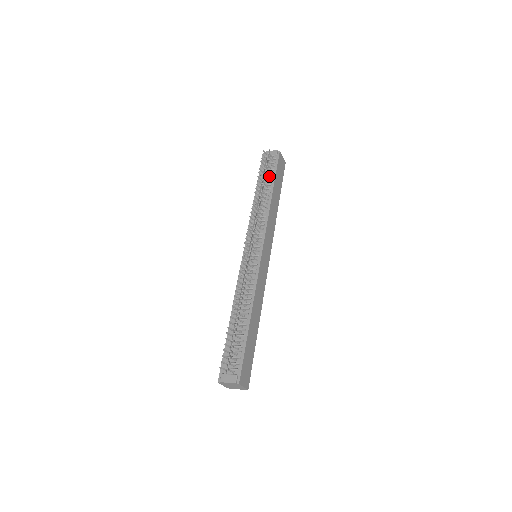
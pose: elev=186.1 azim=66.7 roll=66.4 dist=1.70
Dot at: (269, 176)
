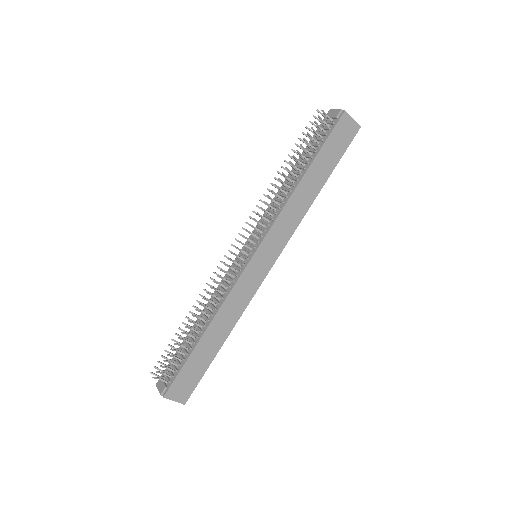
Dot at: (314, 149)
